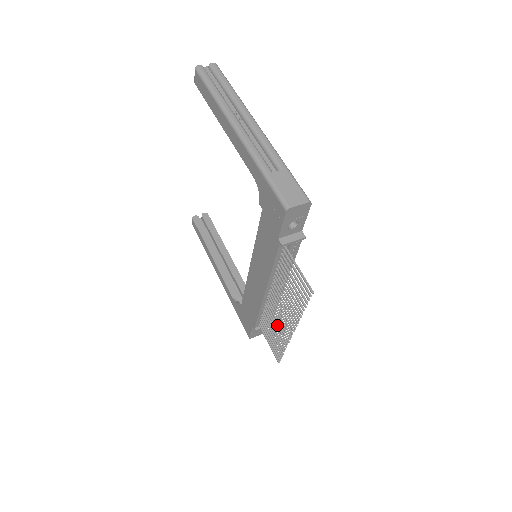
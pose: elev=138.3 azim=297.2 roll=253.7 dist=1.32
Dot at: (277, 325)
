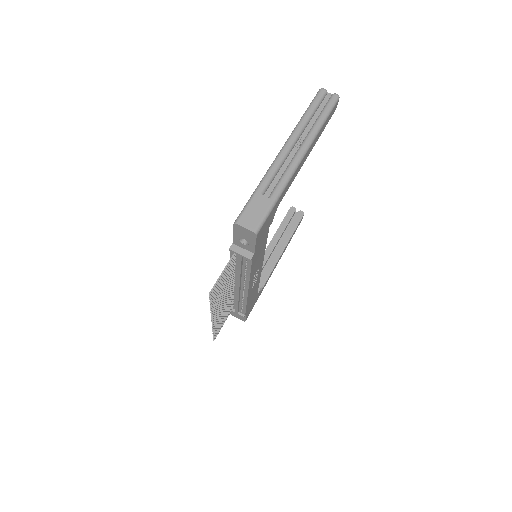
Dot at: (222, 311)
